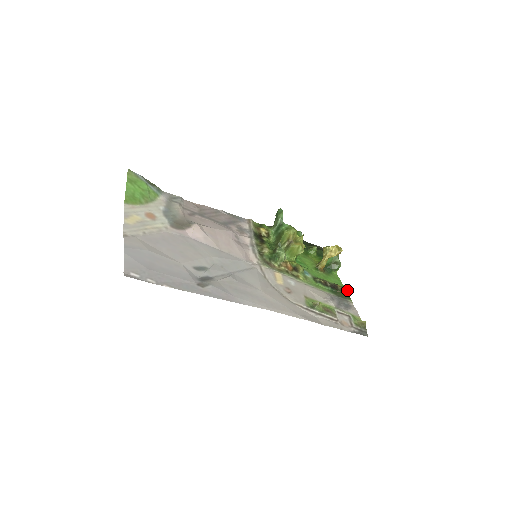
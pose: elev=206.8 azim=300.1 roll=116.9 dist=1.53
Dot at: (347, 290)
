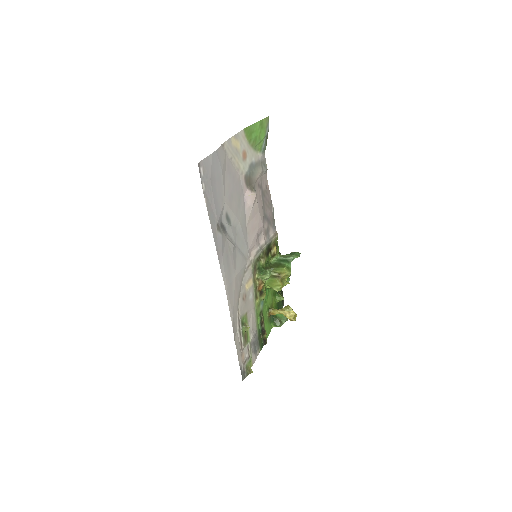
Dot at: (266, 343)
